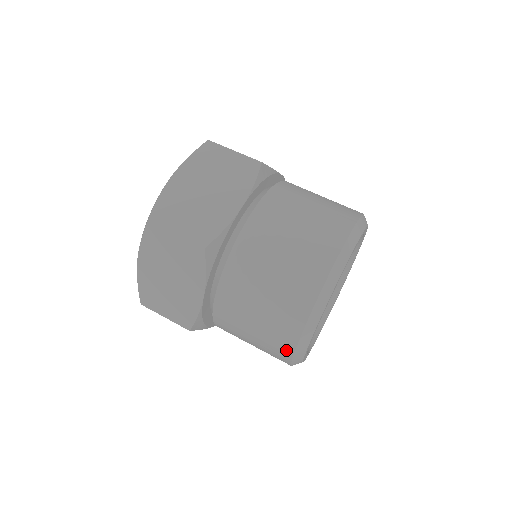
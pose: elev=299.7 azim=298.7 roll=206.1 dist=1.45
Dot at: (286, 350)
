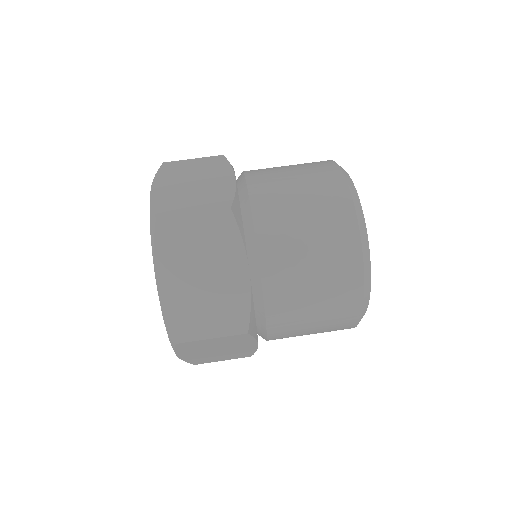
Dot at: (355, 278)
